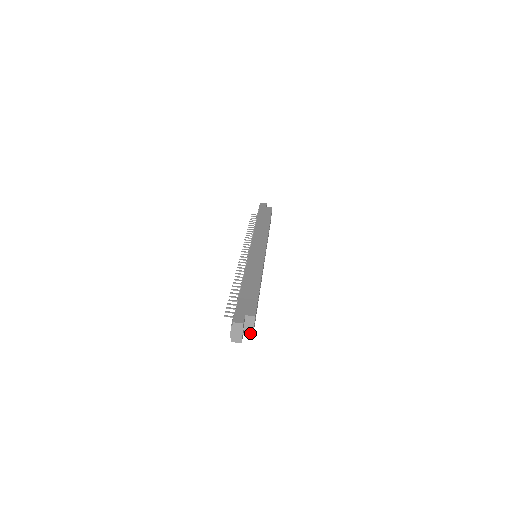
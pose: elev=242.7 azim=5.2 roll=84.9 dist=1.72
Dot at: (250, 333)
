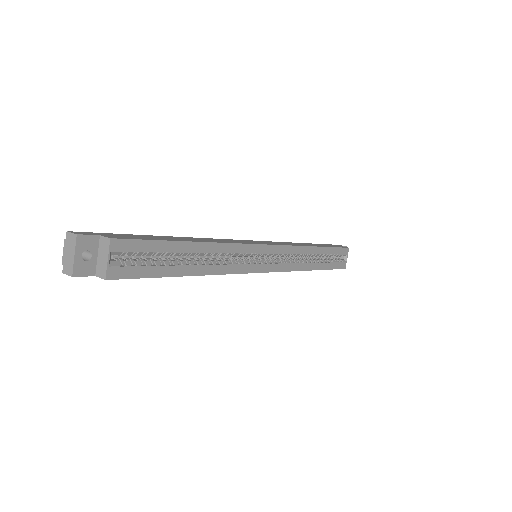
Dot at: (103, 274)
